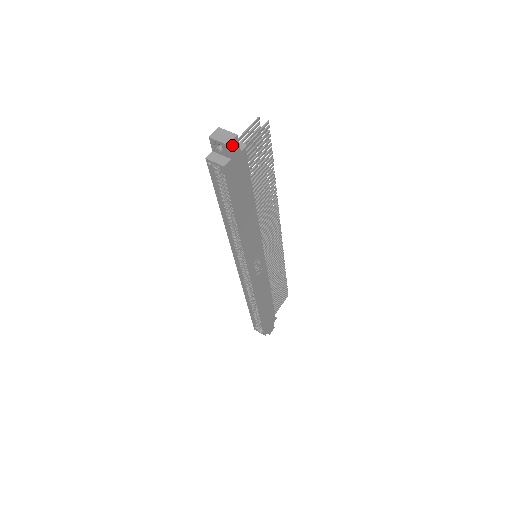
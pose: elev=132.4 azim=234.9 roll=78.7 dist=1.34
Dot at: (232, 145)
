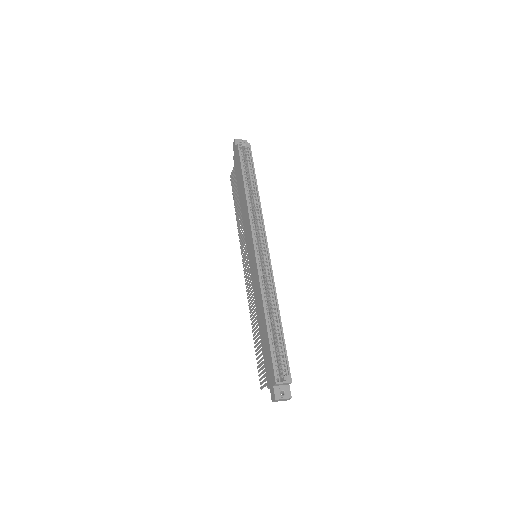
Dot at: occluded
